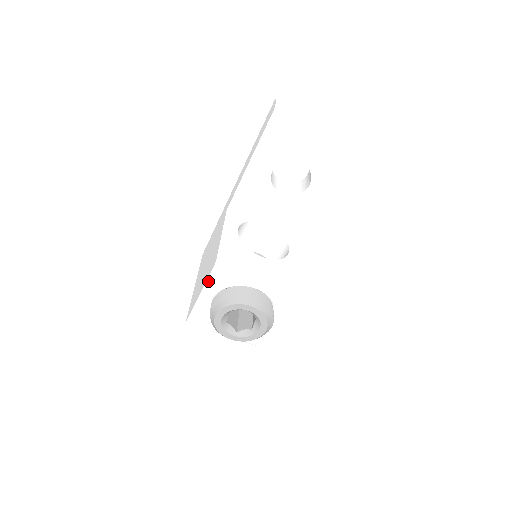
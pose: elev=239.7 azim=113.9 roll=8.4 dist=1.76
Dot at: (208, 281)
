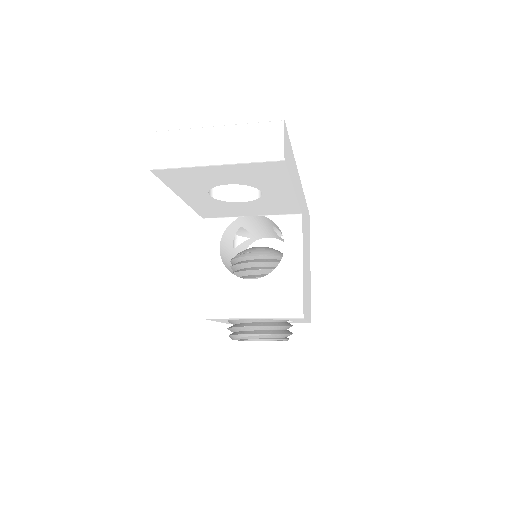
Dot at: occluded
